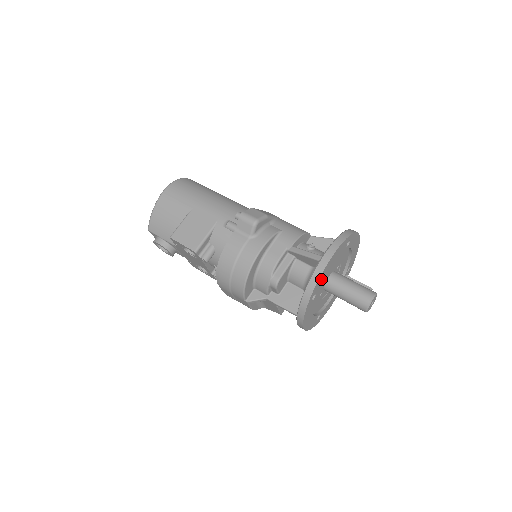
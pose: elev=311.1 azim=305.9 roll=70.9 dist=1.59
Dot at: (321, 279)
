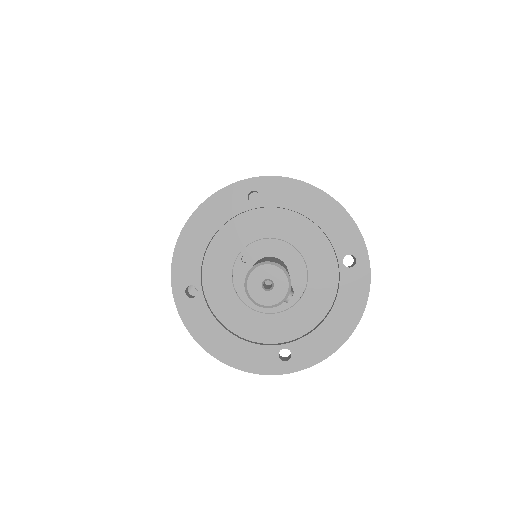
Dot at: (289, 194)
